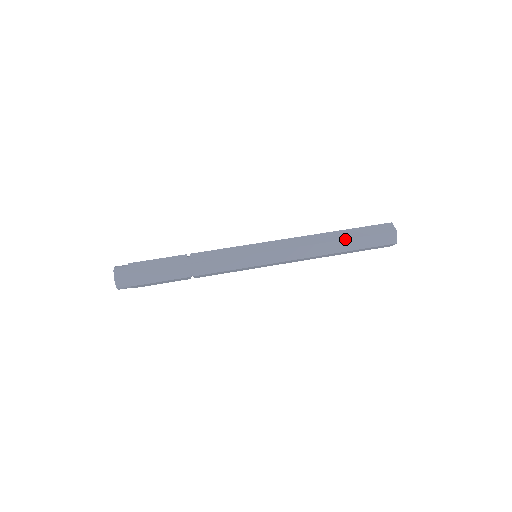
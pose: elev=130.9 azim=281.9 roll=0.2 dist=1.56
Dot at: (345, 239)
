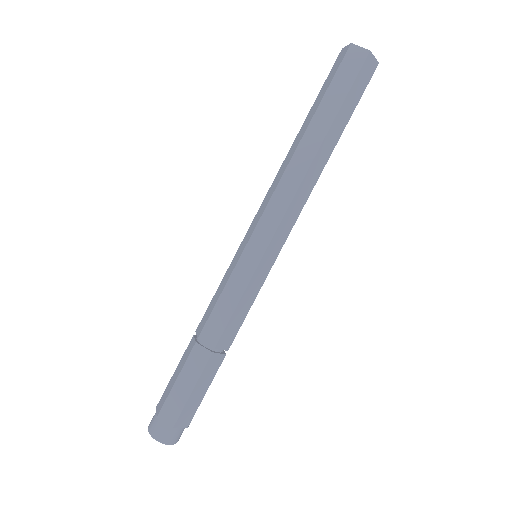
Dot at: occluded
